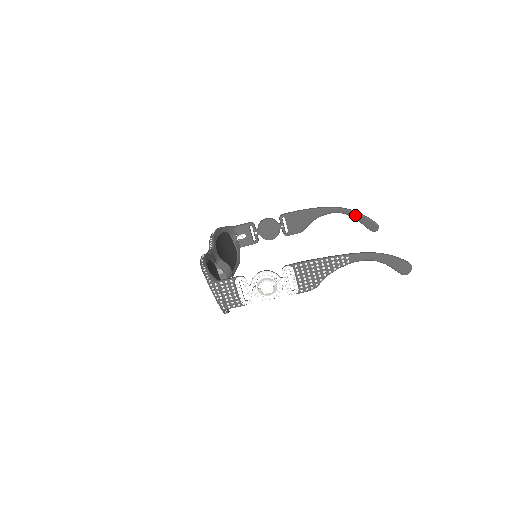
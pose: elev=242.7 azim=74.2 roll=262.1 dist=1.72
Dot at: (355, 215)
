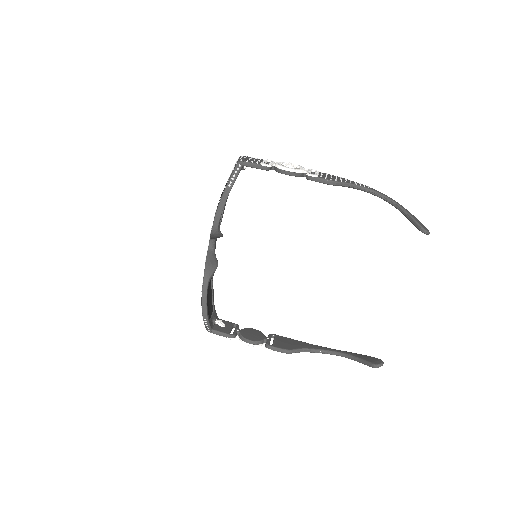
Dot at: (356, 354)
